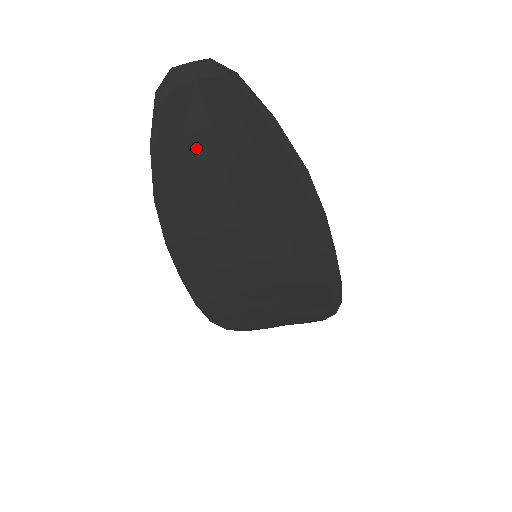
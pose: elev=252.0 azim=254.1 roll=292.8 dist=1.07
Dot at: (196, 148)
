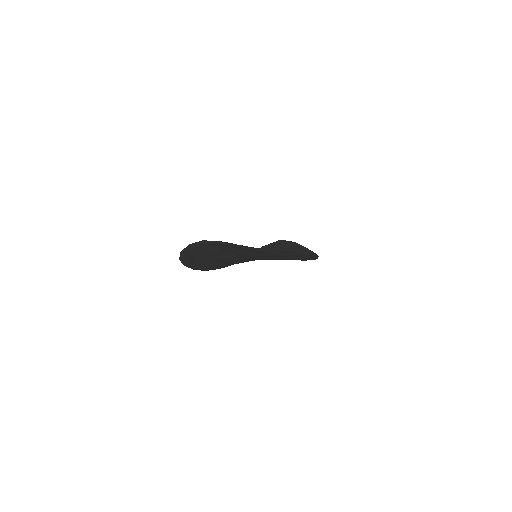
Dot at: (210, 254)
